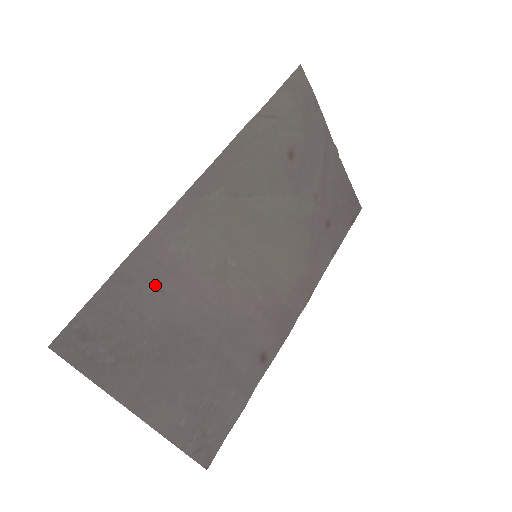
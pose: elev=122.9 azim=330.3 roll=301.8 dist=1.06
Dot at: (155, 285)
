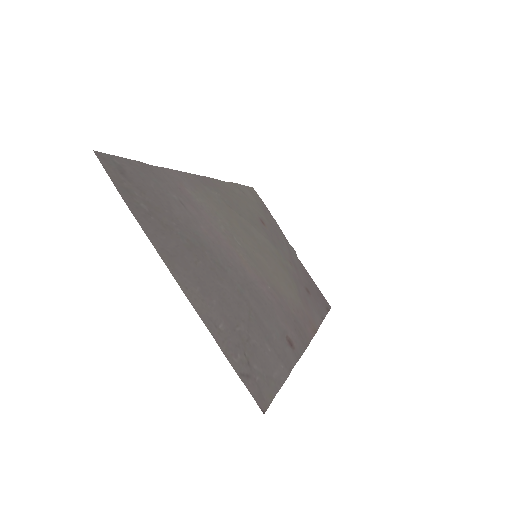
Dot at: (178, 198)
